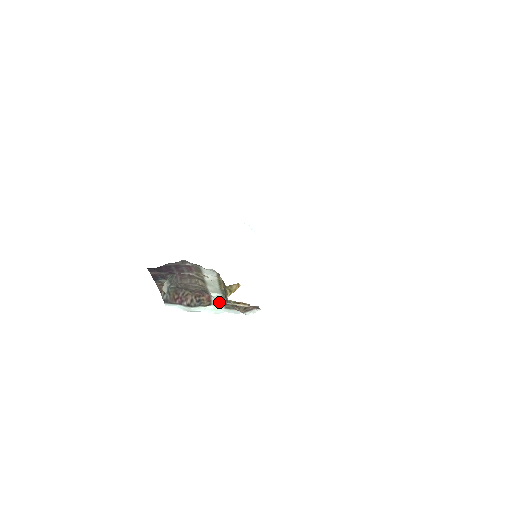
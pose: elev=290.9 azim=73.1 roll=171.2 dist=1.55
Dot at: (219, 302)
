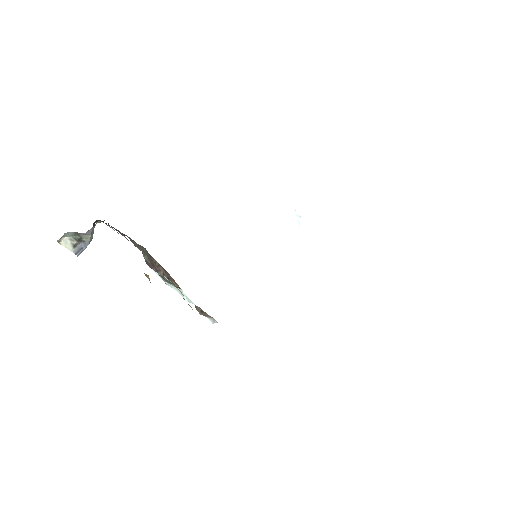
Dot at: occluded
